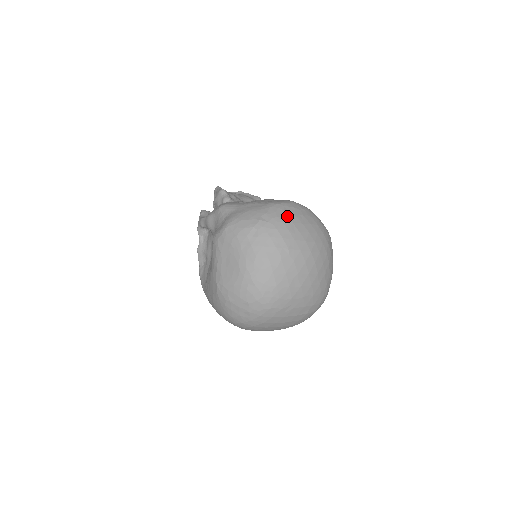
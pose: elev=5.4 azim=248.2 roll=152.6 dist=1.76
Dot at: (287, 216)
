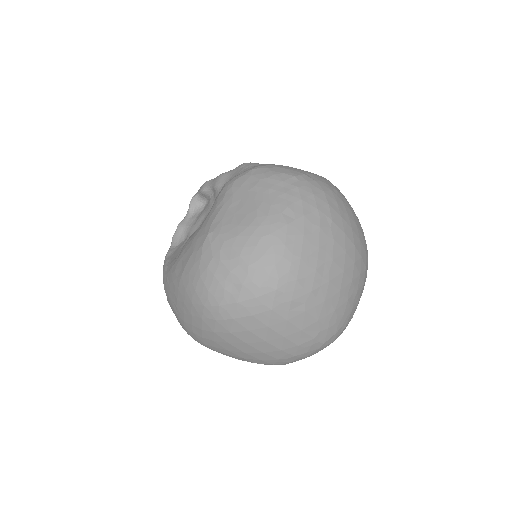
Dot at: (337, 191)
